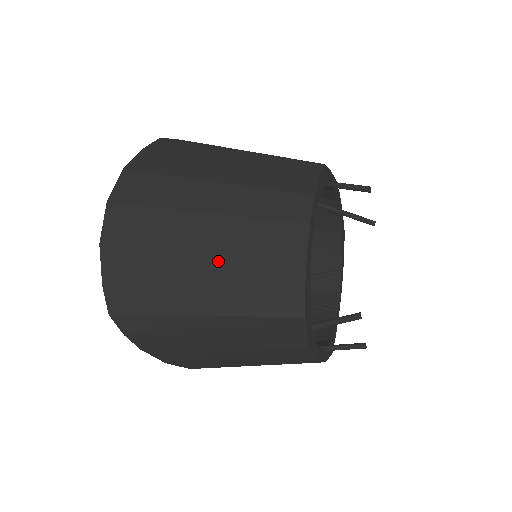
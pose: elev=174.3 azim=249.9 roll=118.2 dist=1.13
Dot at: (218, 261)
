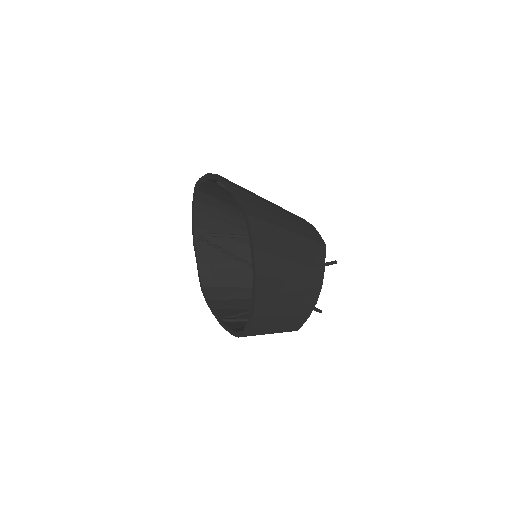
Dot at: (284, 213)
